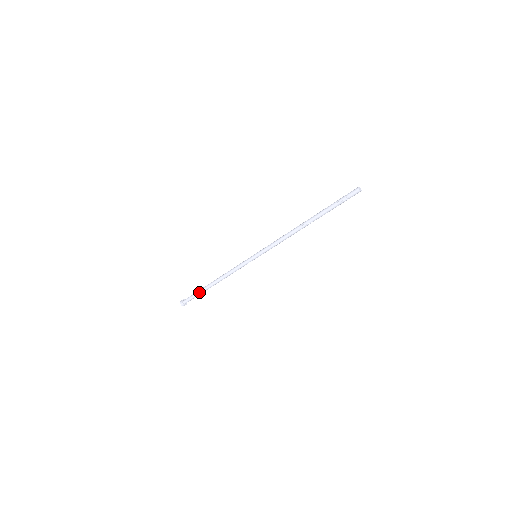
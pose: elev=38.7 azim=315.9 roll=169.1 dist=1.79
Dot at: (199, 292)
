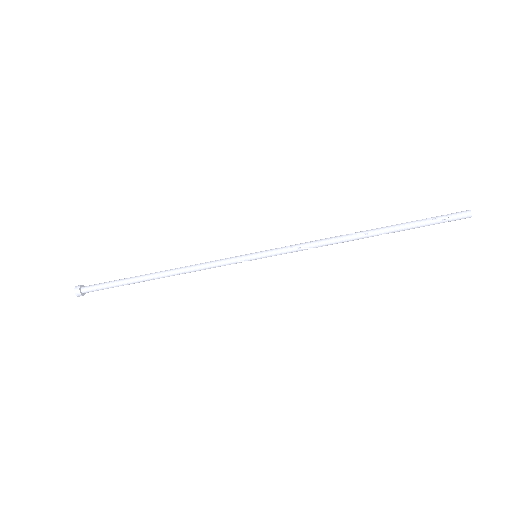
Dot at: (122, 280)
